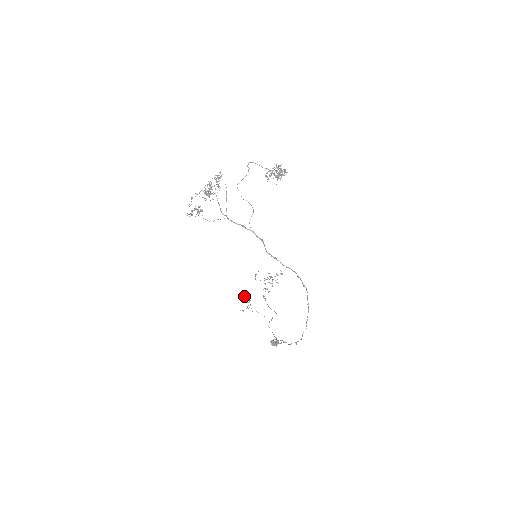
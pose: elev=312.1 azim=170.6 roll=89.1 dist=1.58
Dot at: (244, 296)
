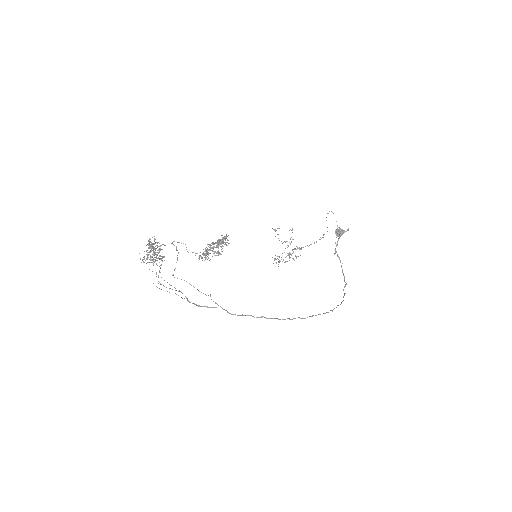
Dot at: occluded
